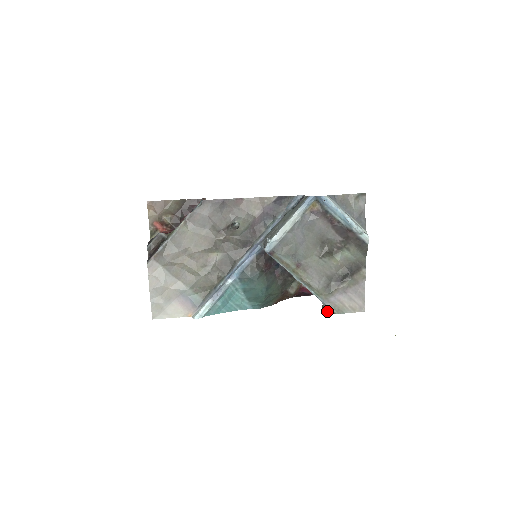
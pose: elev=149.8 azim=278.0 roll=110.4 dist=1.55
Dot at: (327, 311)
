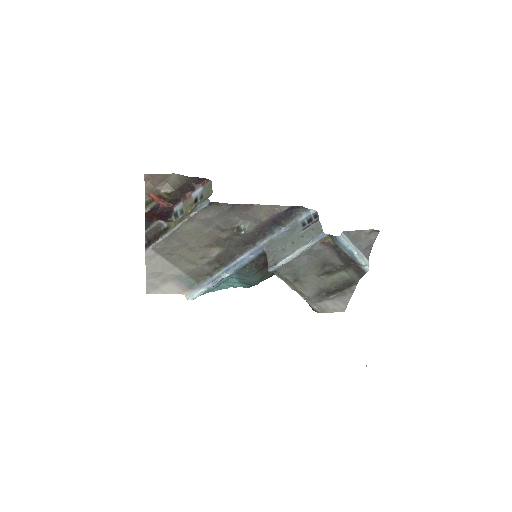
Dot at: occluded
